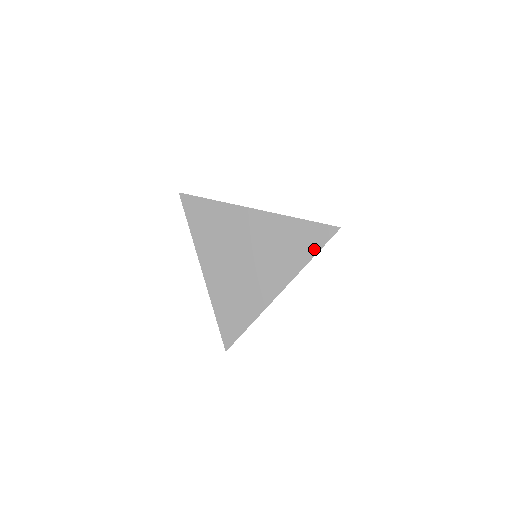
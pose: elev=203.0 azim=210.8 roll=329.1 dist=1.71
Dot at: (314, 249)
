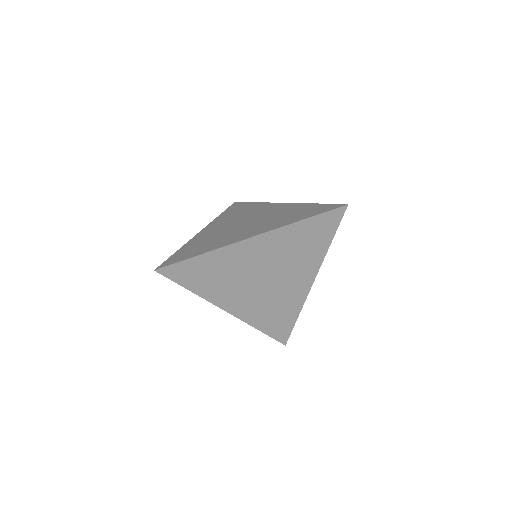
Dot at: (330, 235)
